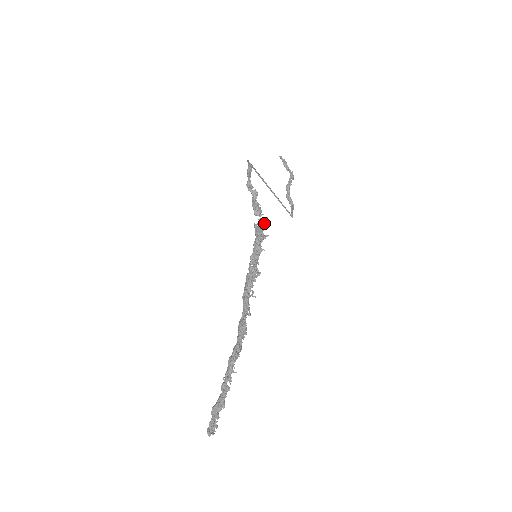
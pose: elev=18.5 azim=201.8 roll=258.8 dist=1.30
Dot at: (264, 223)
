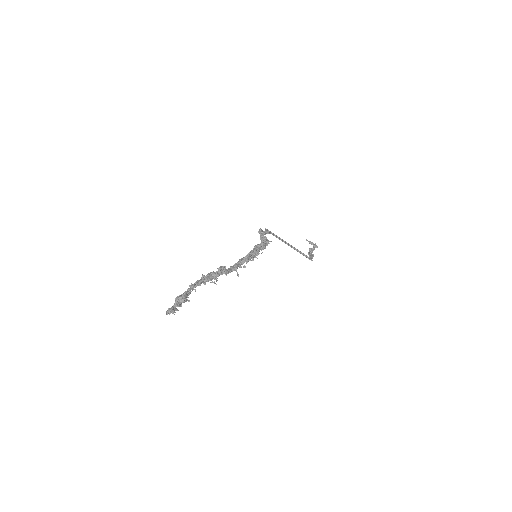
Dot at: (264, 239)
